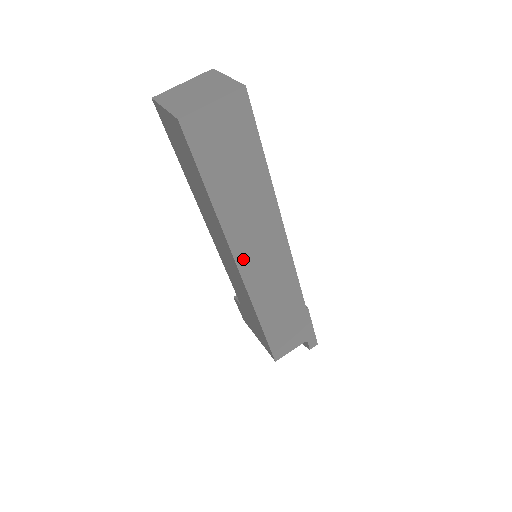
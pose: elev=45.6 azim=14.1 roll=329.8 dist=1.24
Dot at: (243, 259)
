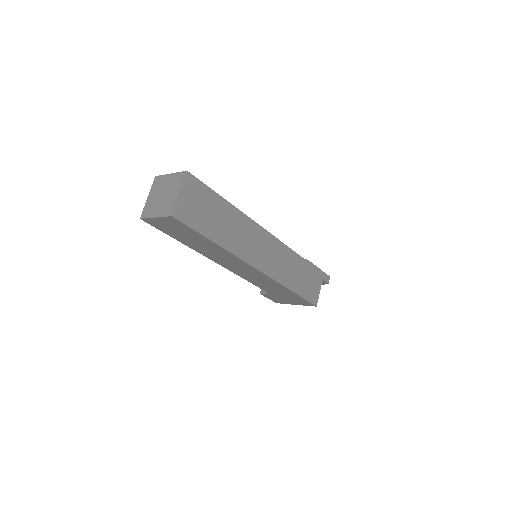
Dot at: (254, 261)
